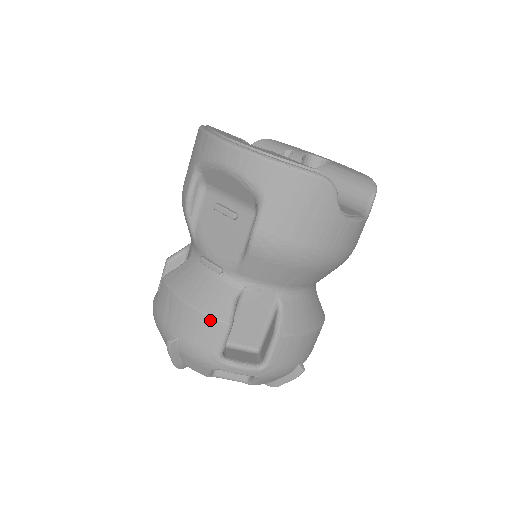
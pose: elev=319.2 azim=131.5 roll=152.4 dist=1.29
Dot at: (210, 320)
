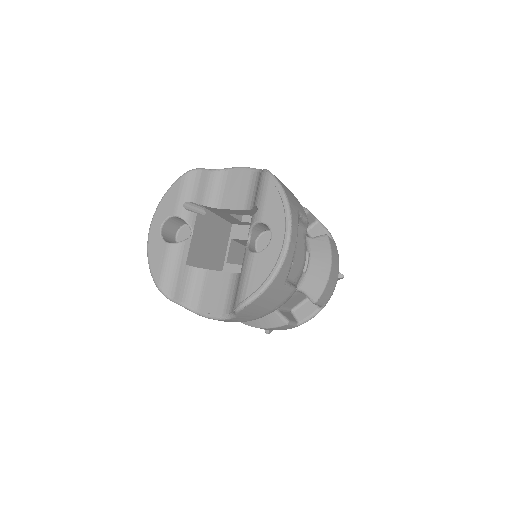
Dot at: occluded
